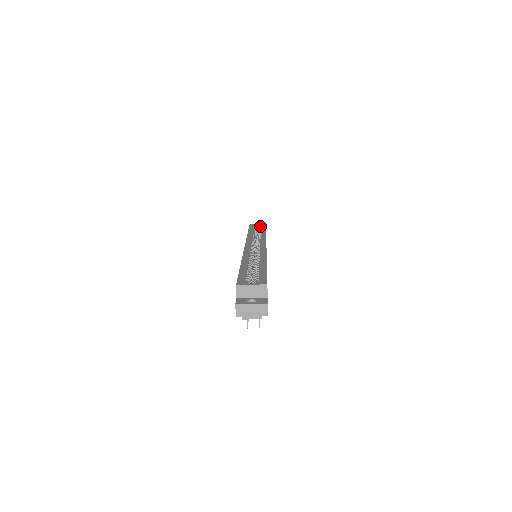
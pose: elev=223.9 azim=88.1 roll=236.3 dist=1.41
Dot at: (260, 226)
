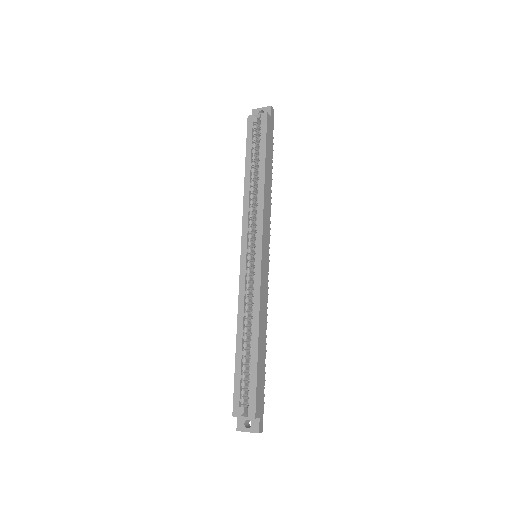
Dot at: (260, 127)
